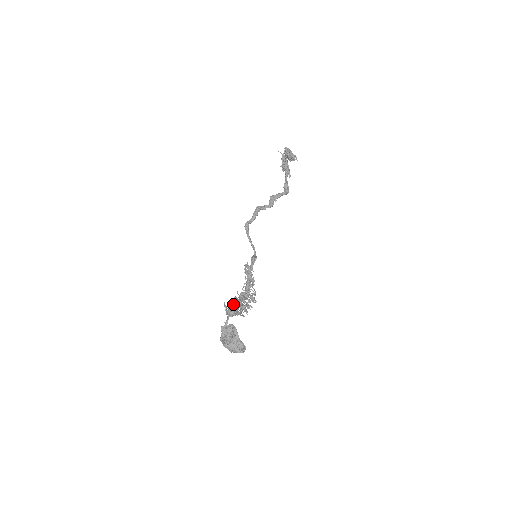
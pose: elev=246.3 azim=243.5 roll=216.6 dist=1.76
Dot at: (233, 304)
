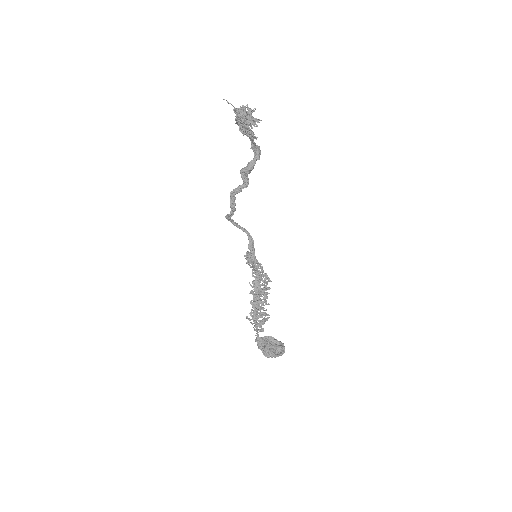
Dot at: (254, 310)
